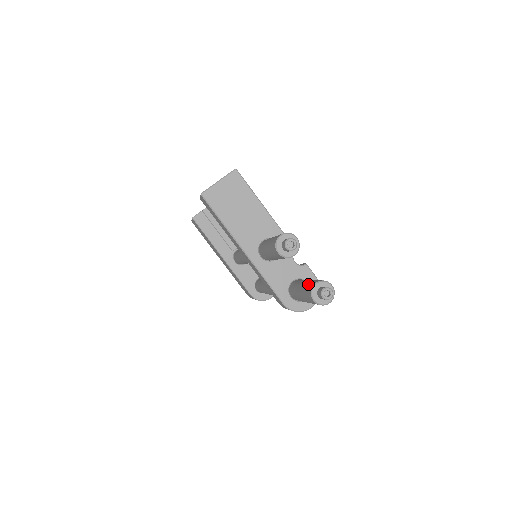
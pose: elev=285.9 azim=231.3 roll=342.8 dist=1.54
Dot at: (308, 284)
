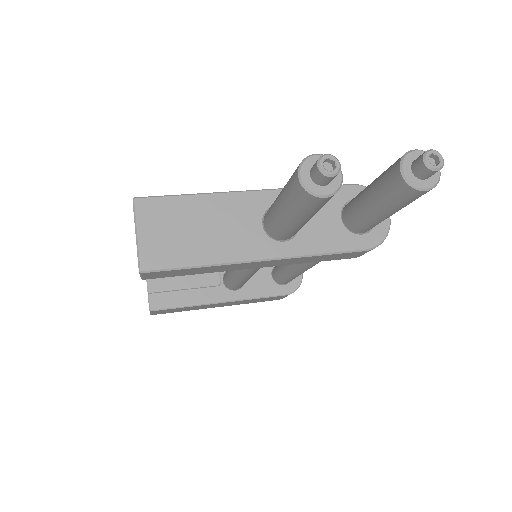
Dot at: (386, 188)
